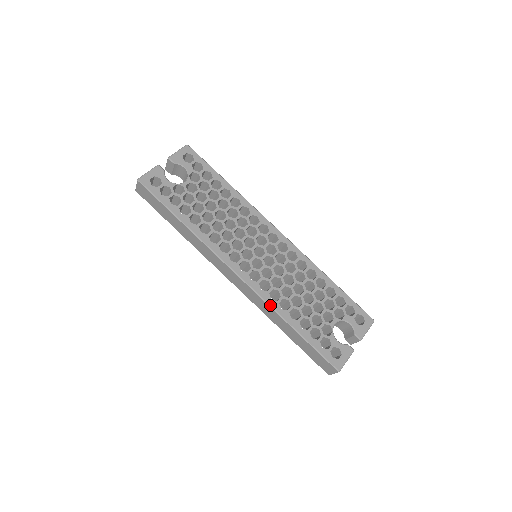
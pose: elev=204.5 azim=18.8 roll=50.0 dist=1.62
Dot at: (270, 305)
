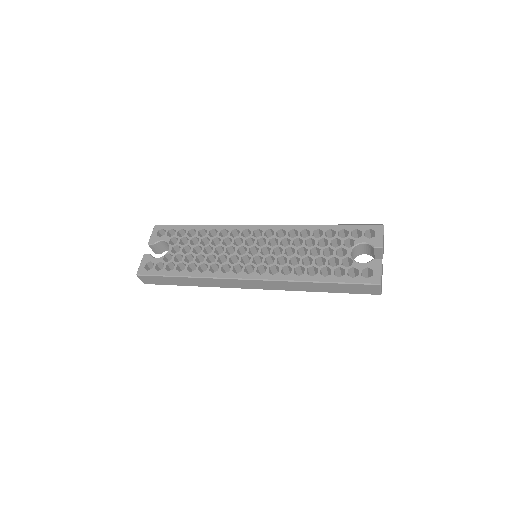
Dot at: (287, 280)
